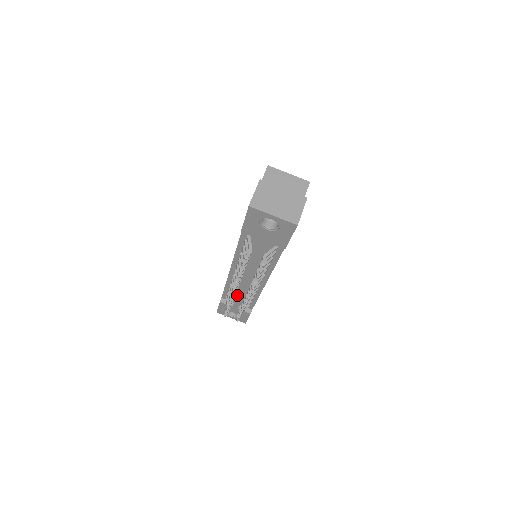
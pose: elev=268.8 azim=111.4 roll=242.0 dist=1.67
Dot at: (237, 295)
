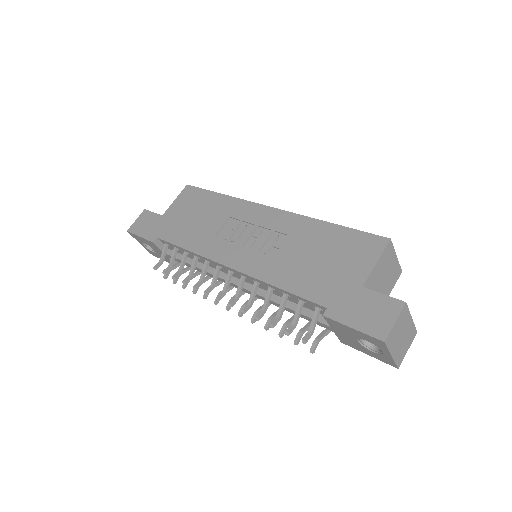
Dot at: occluded
